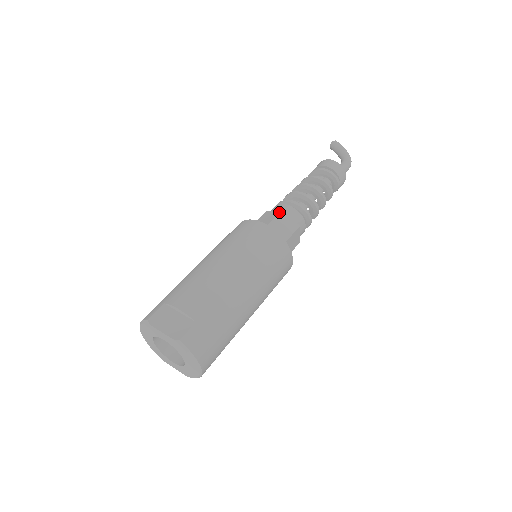
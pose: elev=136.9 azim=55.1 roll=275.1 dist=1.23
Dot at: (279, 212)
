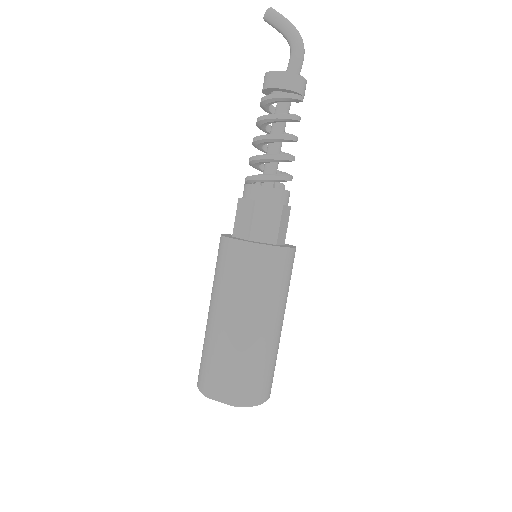
Dot at: (254, 206)
